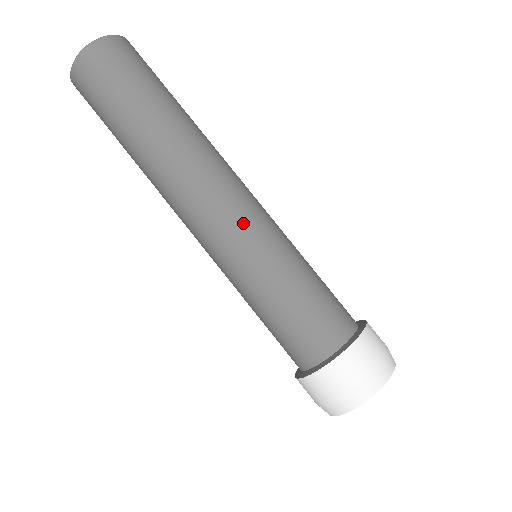
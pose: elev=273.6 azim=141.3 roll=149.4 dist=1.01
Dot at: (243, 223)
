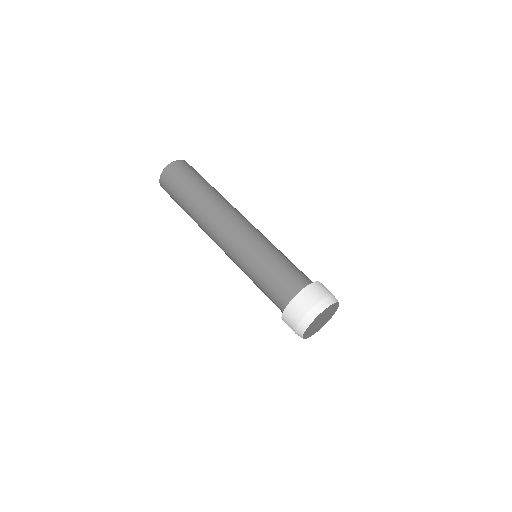
Dot at: (242, 236)
